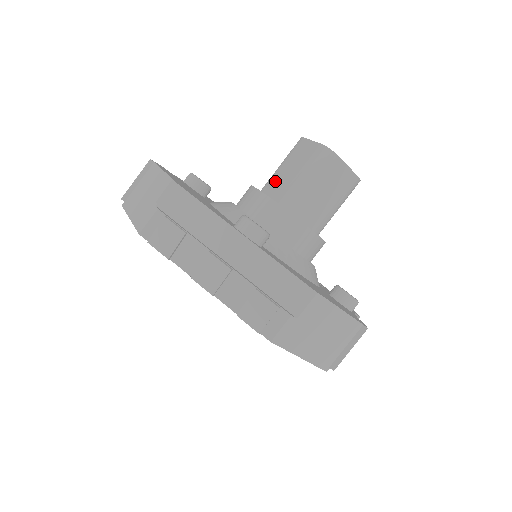
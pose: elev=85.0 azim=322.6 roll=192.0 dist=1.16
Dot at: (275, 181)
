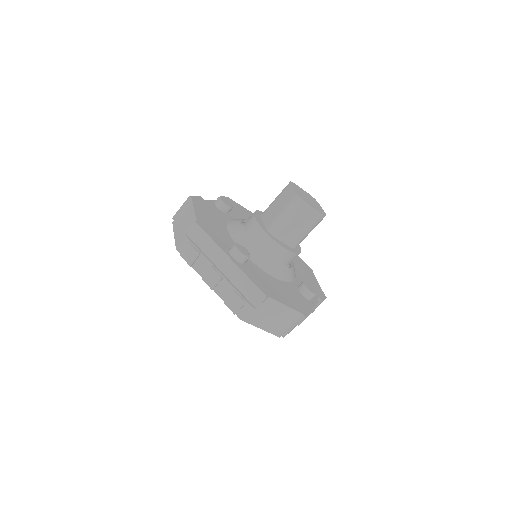
Dot at: (269, 211)
